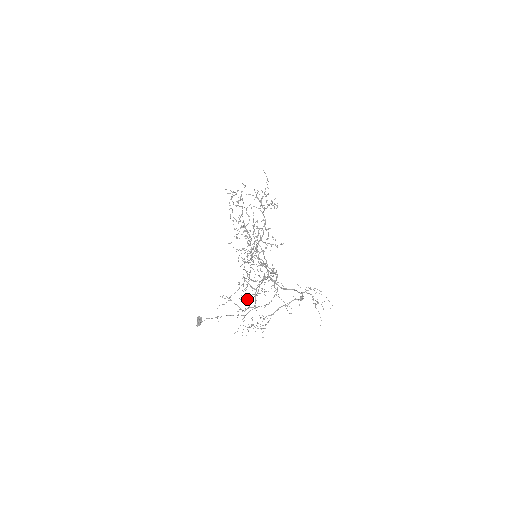
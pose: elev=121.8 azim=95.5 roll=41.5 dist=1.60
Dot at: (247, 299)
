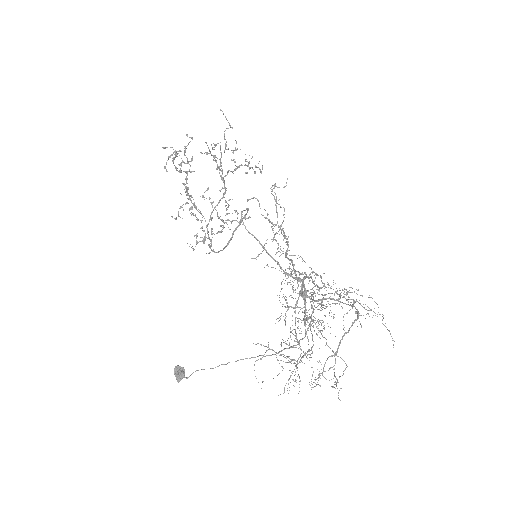
Dot at: occluded
